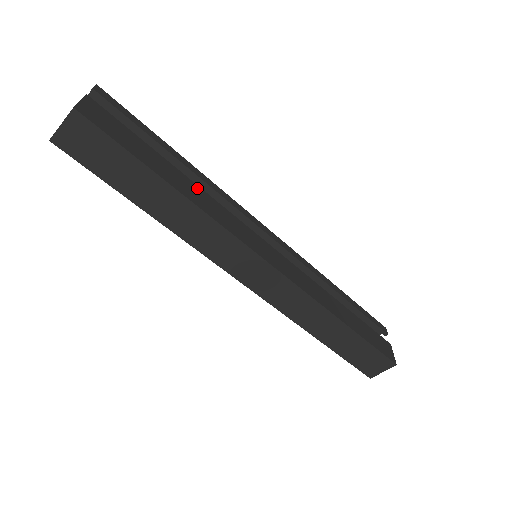
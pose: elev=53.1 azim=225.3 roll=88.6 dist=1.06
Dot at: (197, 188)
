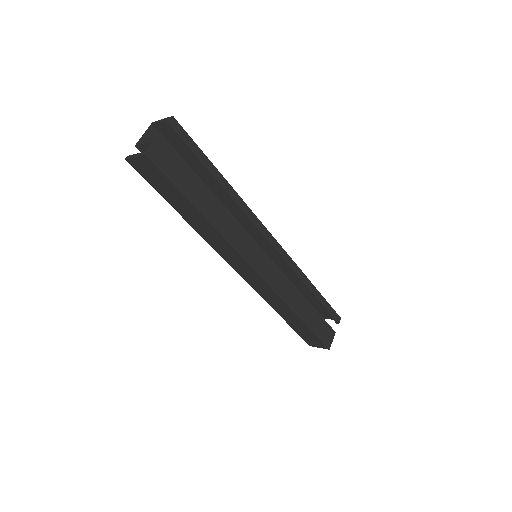
Dot at: (224, 211)
